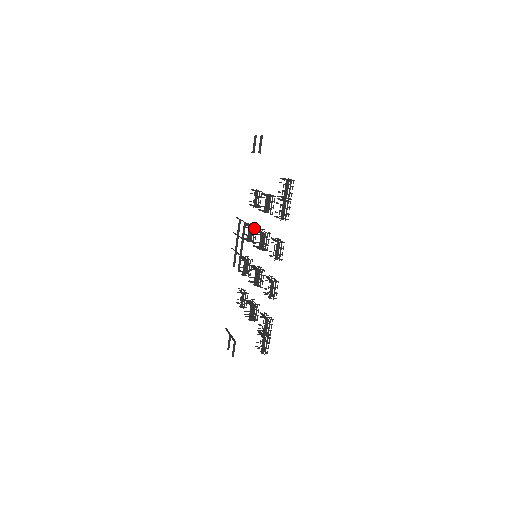
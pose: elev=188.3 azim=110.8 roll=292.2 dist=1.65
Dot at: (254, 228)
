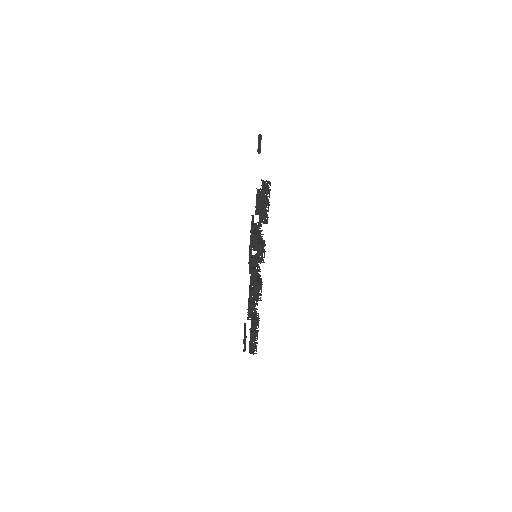
Dot at: (258, 228)
